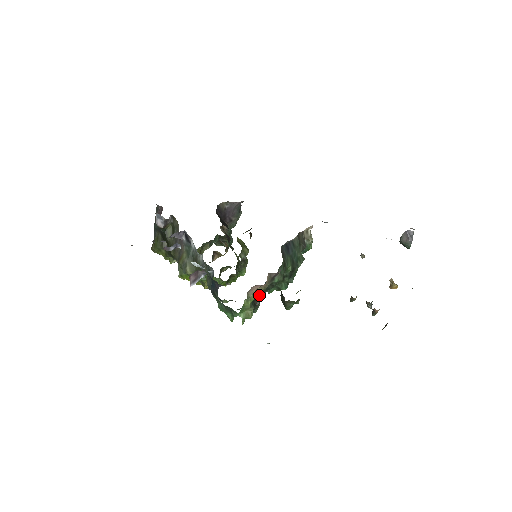
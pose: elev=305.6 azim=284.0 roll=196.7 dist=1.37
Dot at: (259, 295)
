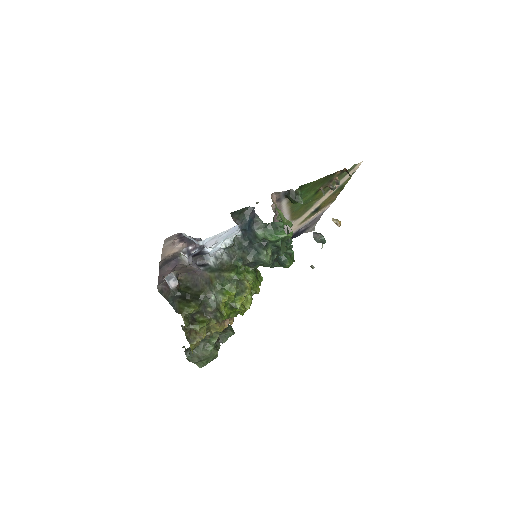
Dot at: occluded
